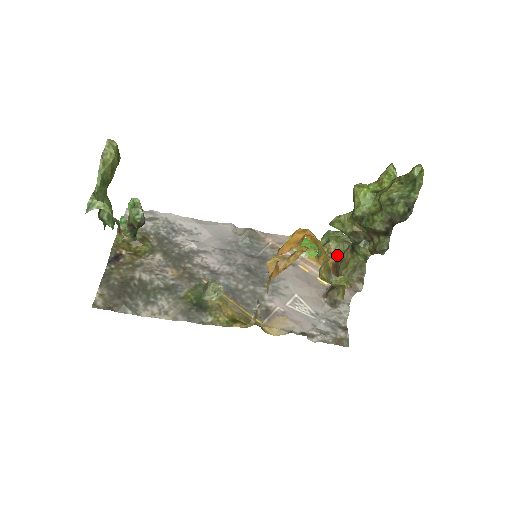
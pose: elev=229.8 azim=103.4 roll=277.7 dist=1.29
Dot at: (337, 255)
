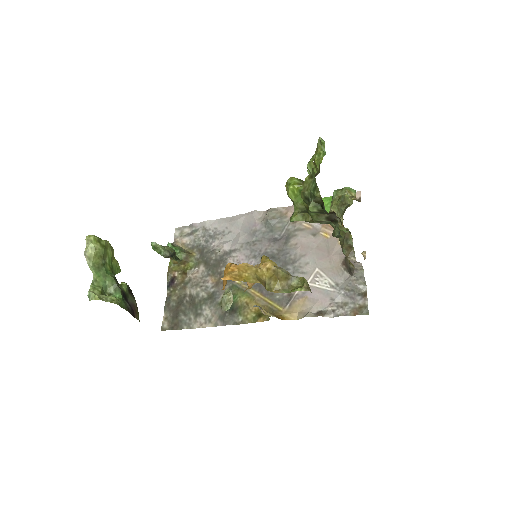
Dot at: occluded
